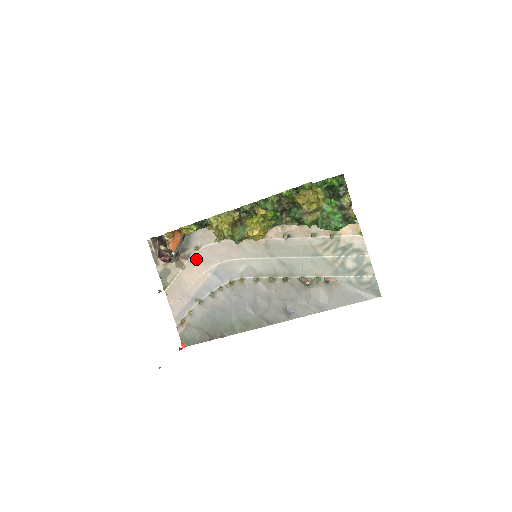
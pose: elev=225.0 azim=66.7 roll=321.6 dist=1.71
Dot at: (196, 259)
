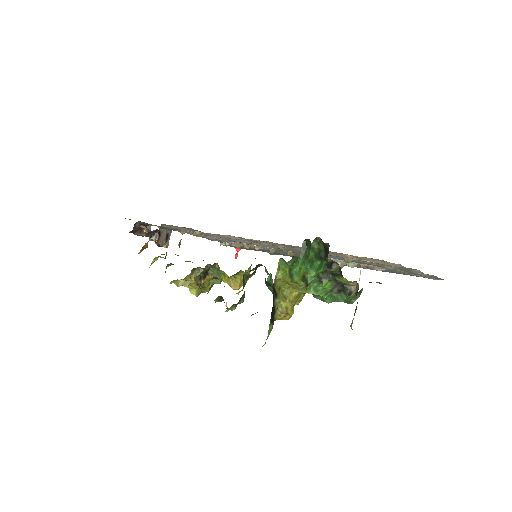
Dot at: (191, 232)
